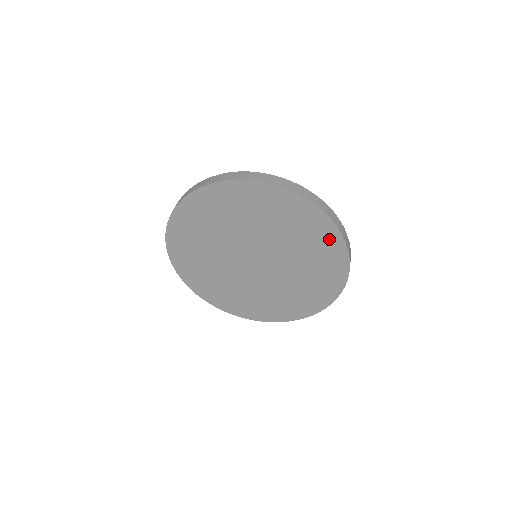
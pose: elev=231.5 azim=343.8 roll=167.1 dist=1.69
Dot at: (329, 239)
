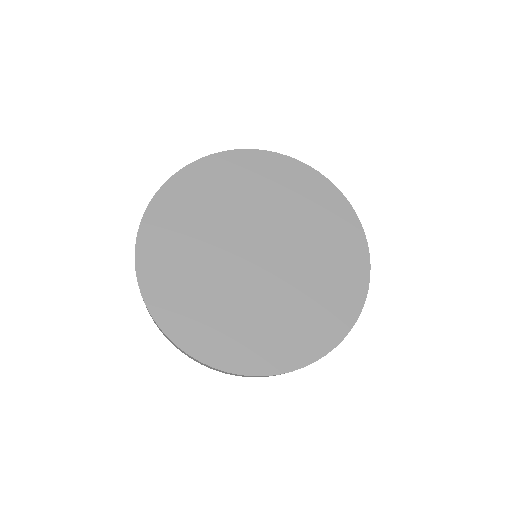
Dot at: (265, 164)
